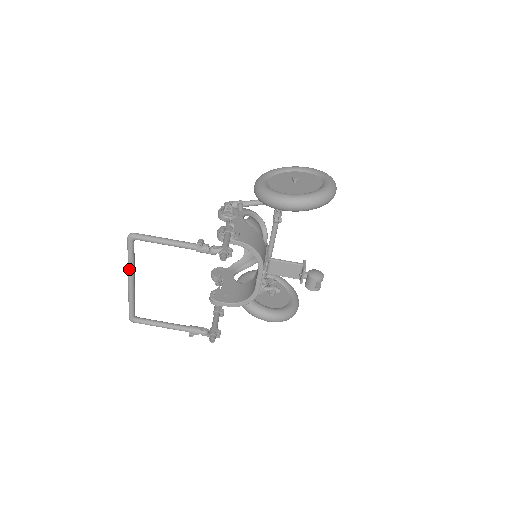
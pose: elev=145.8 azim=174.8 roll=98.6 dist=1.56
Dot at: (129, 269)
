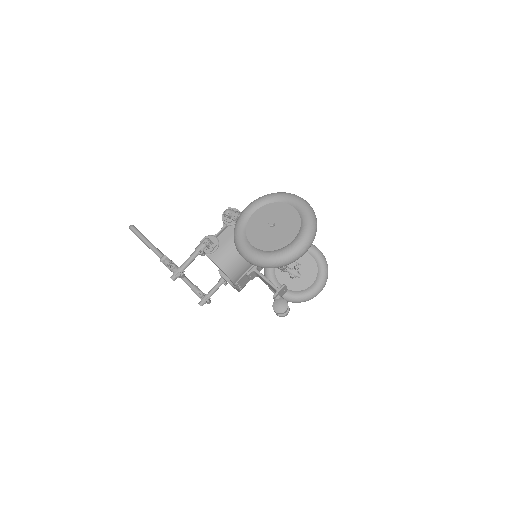
Dot at: occluded
